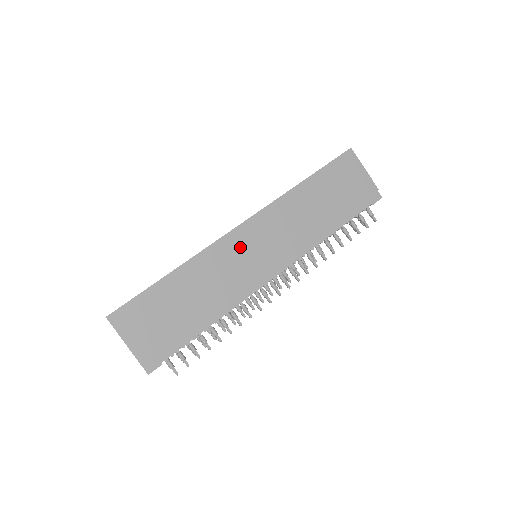
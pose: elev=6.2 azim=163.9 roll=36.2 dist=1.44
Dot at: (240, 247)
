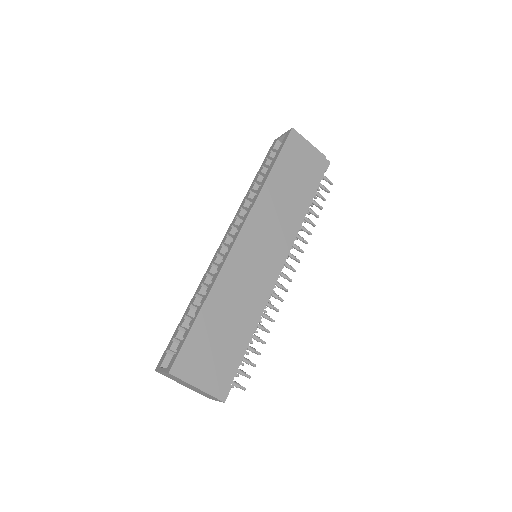
Dot at: (247, 255)
